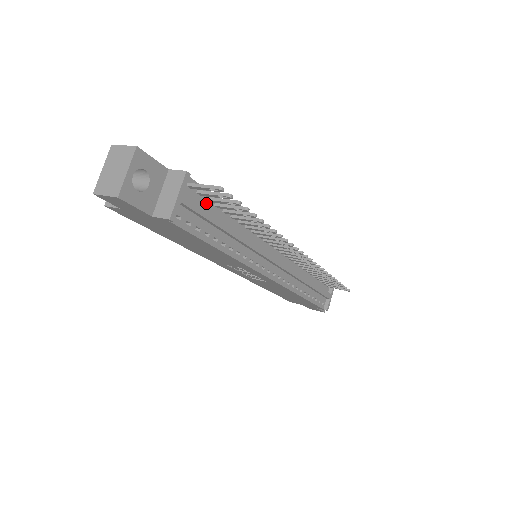
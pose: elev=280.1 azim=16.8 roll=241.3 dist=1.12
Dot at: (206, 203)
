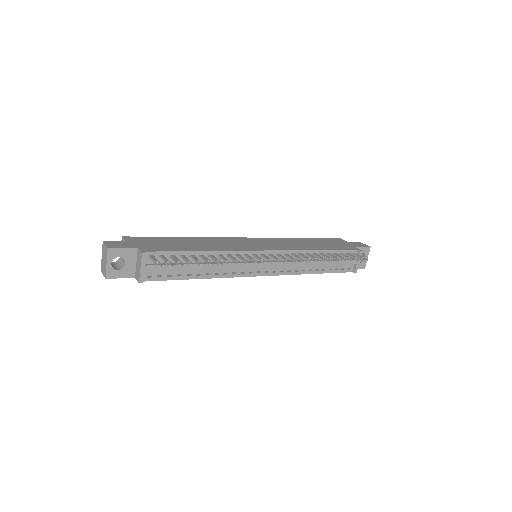
Dot at: (171, 259)
